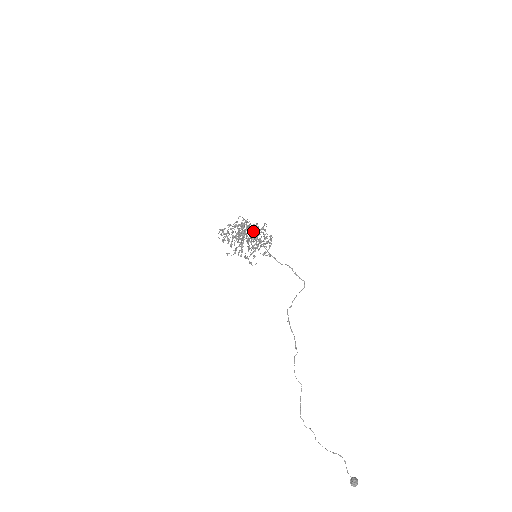
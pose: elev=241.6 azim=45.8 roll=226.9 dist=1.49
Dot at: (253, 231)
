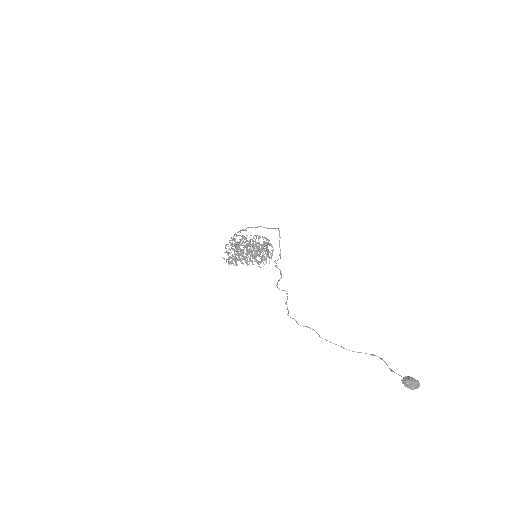
Dot at: occluded
